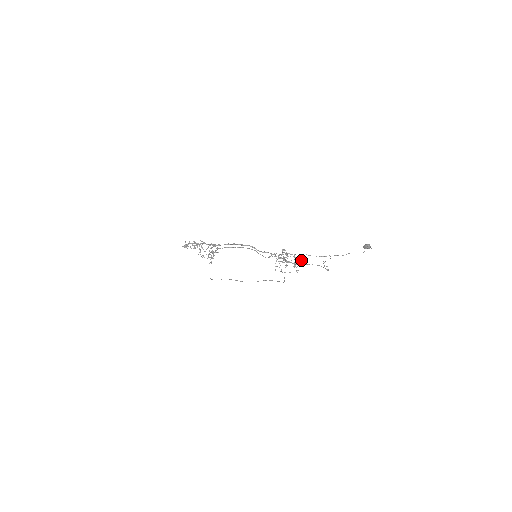
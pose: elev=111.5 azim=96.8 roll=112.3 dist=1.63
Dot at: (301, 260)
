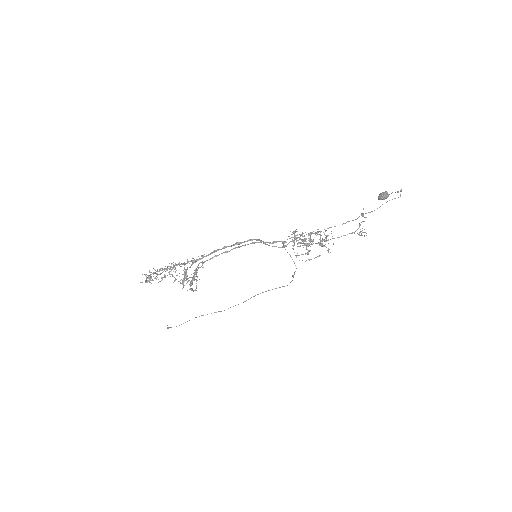
Dot at: (325, 235)
